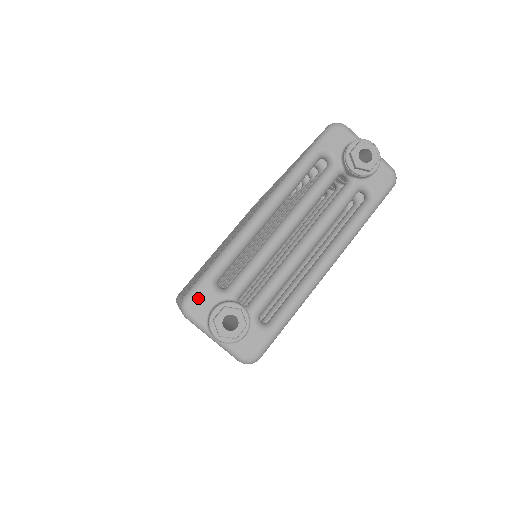
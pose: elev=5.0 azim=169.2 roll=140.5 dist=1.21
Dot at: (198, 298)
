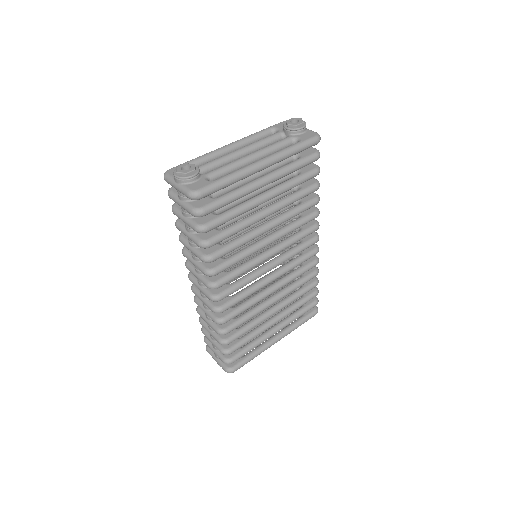
Dot at: occluded
